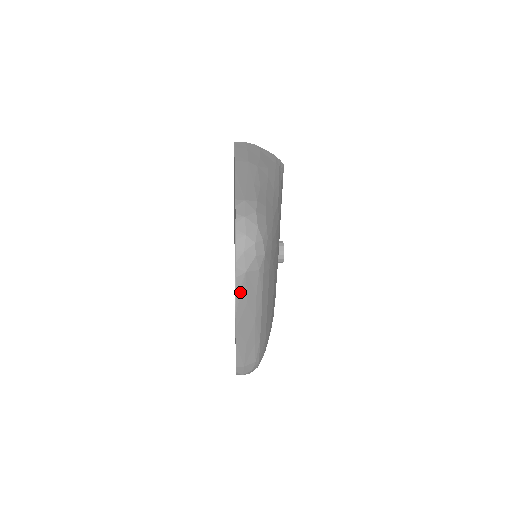
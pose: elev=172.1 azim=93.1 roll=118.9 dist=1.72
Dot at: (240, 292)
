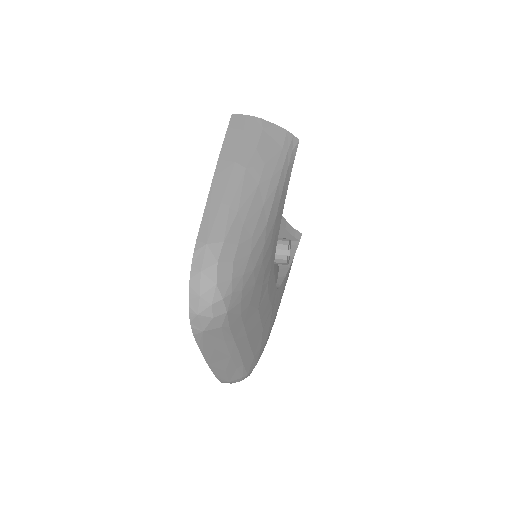
Dot at: (202, 344)
